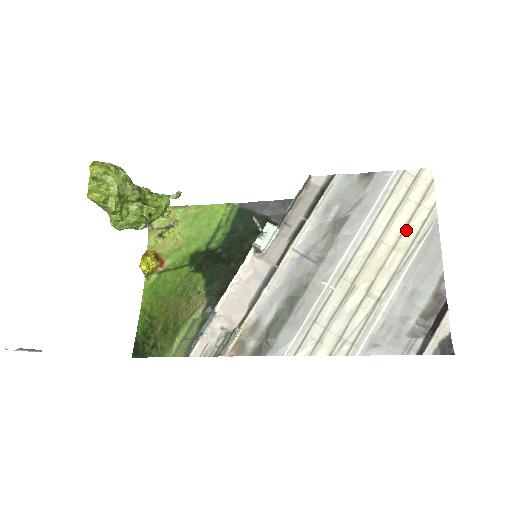
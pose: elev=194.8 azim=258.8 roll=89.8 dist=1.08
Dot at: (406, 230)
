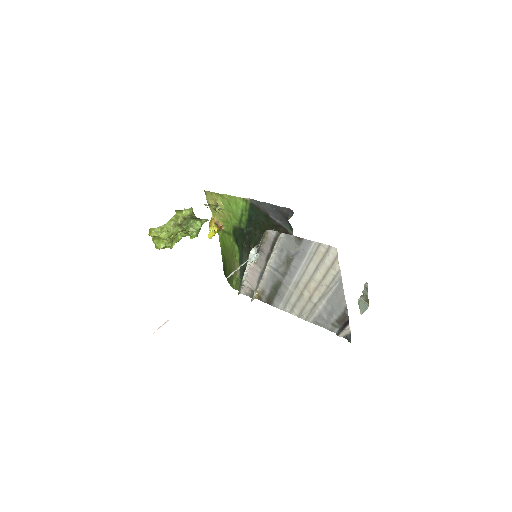
Dot at: (325, 278)
